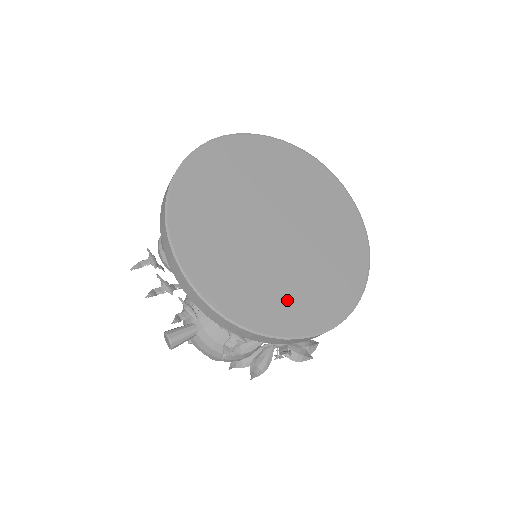
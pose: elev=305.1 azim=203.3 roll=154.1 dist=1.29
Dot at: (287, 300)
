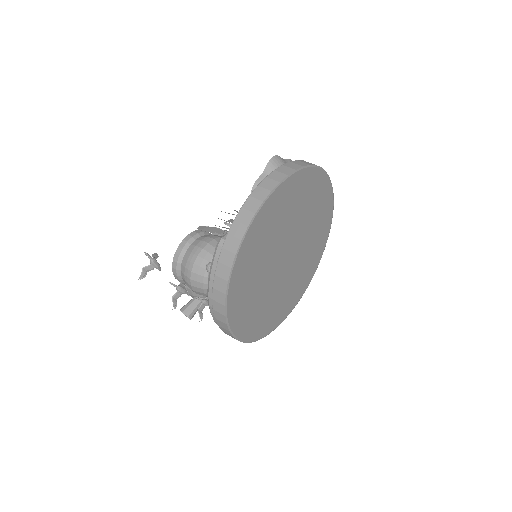
Dot at: (288, 299)
